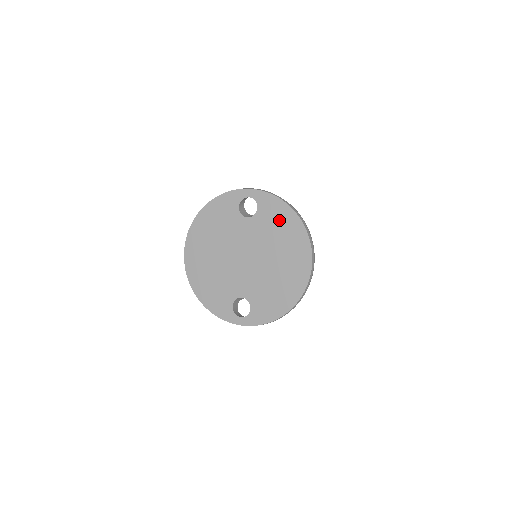
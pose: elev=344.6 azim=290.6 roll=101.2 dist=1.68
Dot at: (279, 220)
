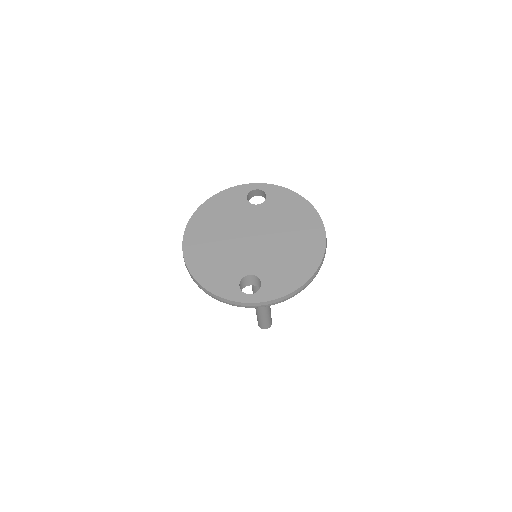
Dot at: (289, 205)
